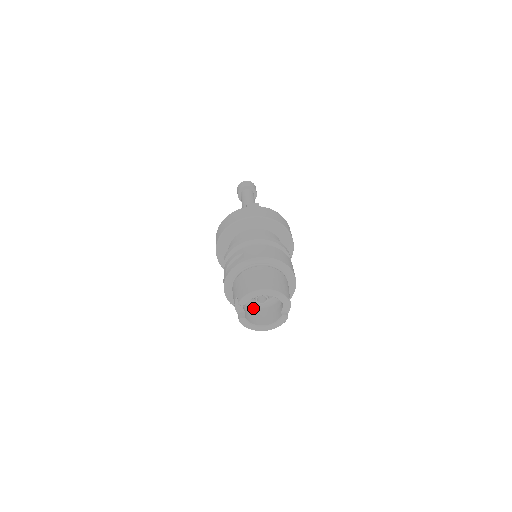
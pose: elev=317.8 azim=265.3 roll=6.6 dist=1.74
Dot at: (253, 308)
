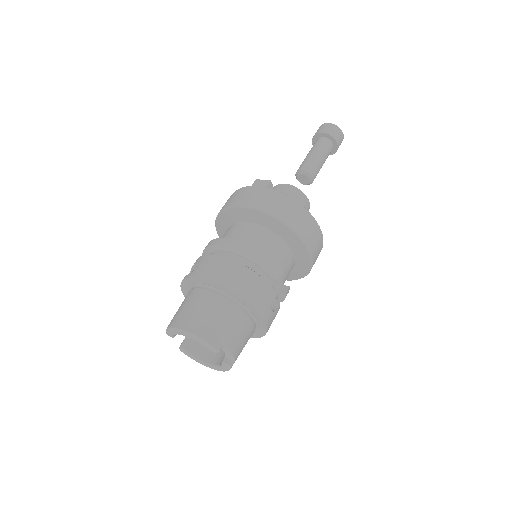
Dot at: occluded
